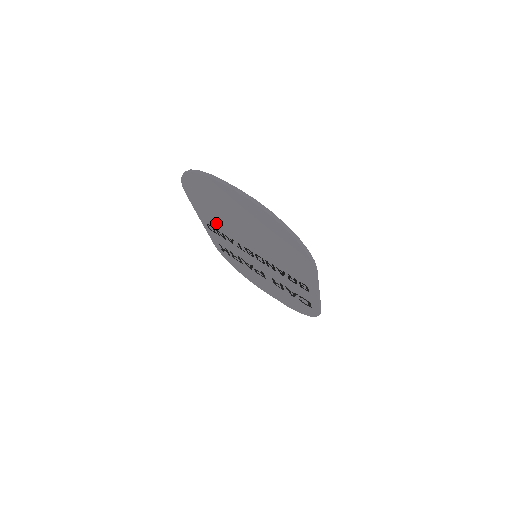
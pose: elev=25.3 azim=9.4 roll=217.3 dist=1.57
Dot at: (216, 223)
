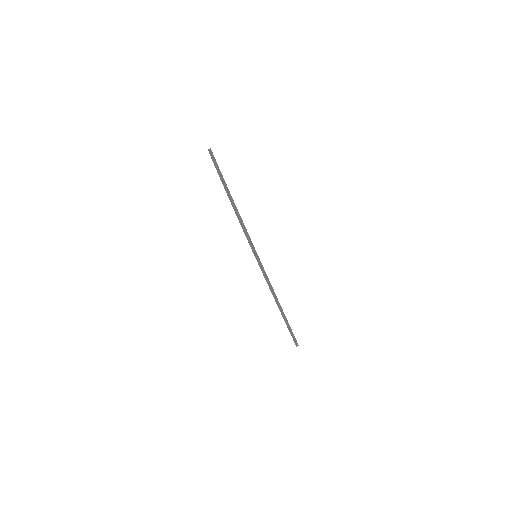
Dot at: occluded
